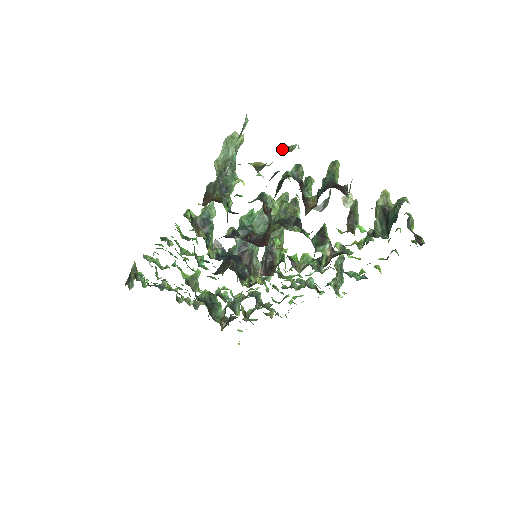
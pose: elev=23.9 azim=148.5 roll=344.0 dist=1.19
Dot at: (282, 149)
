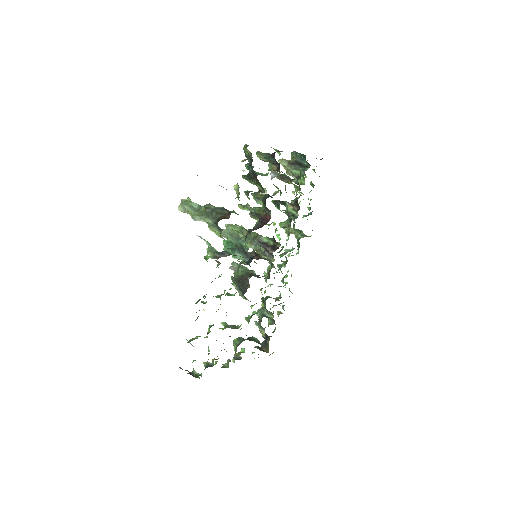
Dot at: occluded
